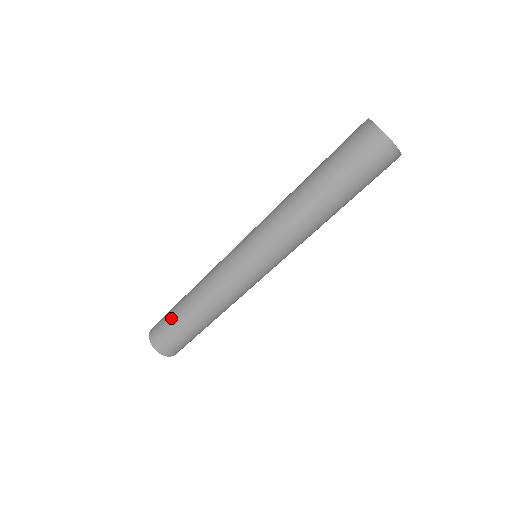
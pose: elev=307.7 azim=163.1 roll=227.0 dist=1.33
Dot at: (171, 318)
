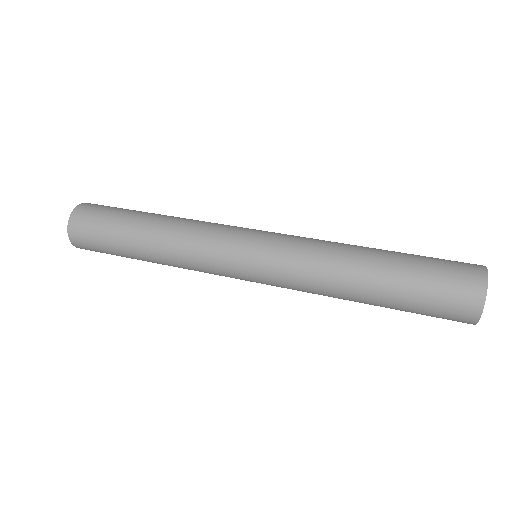
Dot at: (127, 209)
